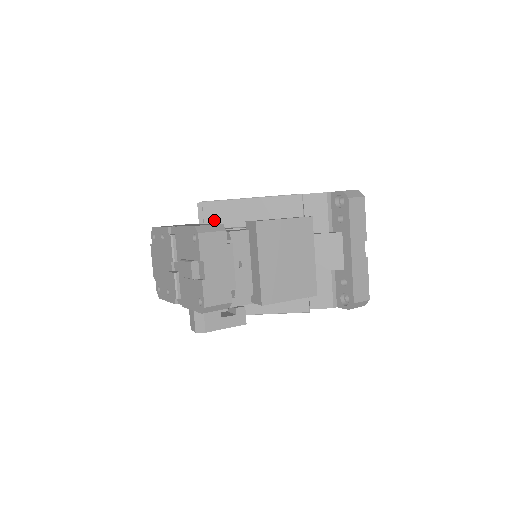
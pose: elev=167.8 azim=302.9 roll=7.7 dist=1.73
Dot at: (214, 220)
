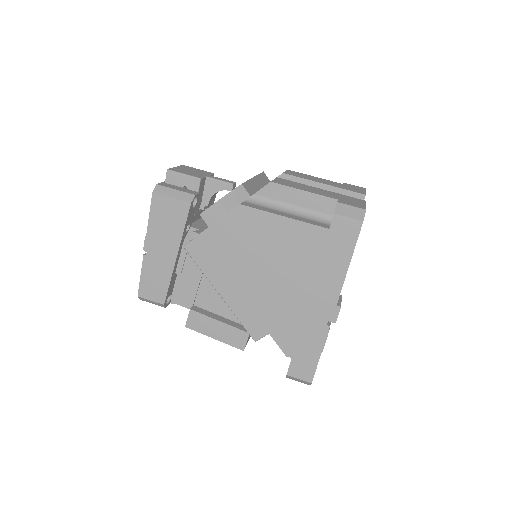
Dot at: occluded
